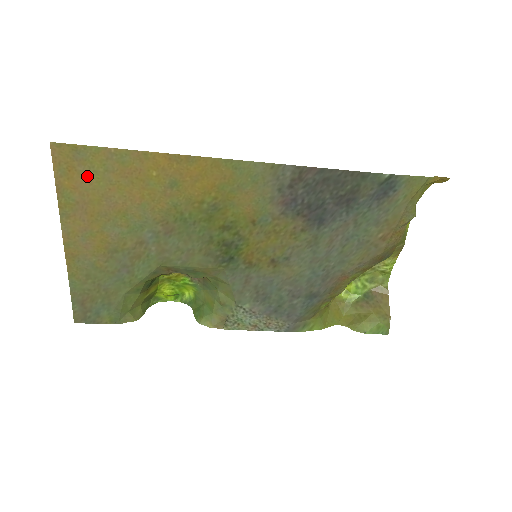
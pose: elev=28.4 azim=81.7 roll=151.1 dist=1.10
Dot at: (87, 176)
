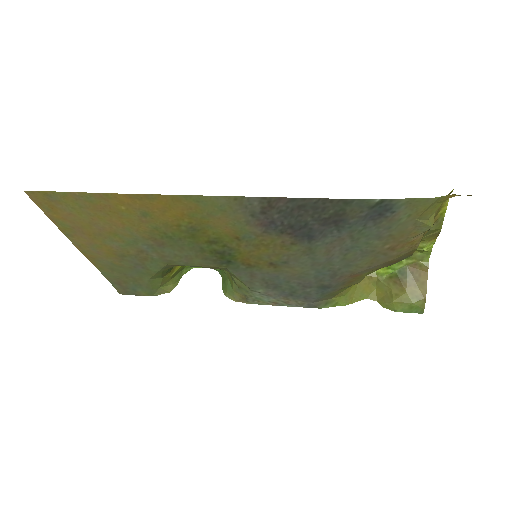
Dot at: (68, 211)
